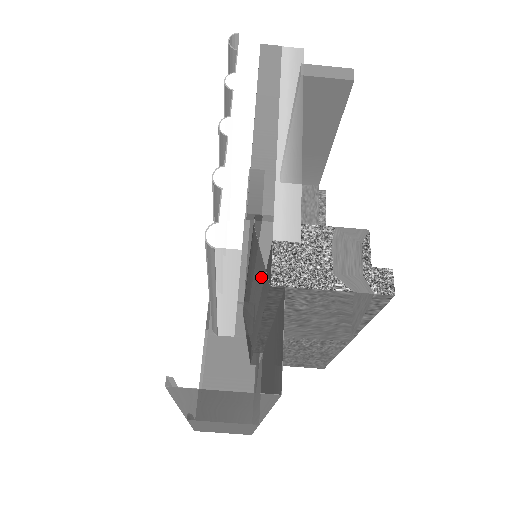
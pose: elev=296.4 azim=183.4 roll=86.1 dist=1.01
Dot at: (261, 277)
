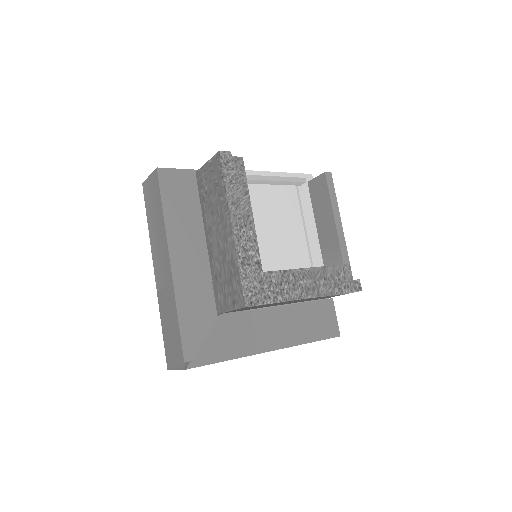
Dot at: occluded
